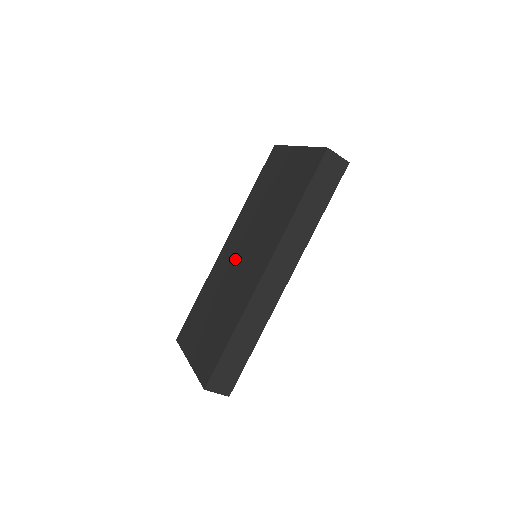
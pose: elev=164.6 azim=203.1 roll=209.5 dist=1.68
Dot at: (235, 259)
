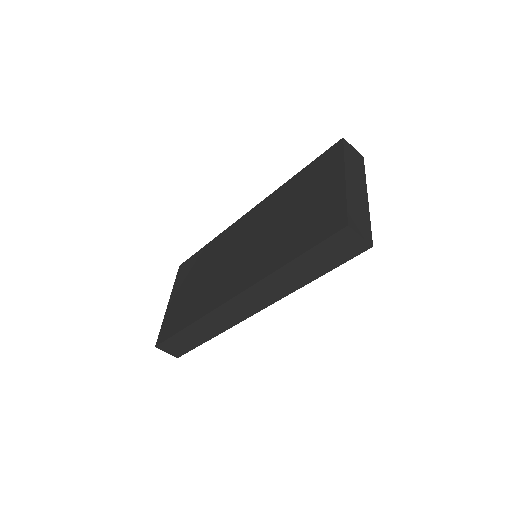
Dot at: (237, 246)
